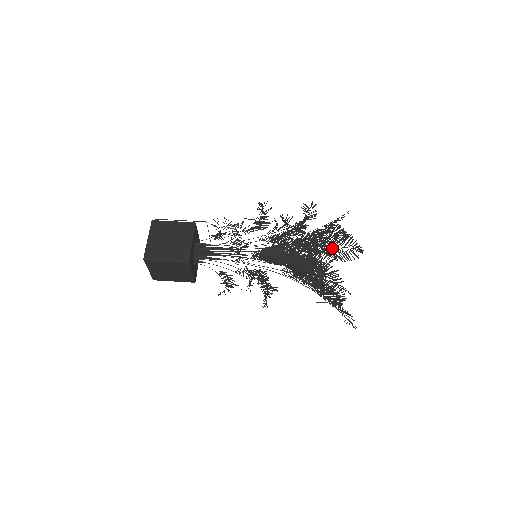
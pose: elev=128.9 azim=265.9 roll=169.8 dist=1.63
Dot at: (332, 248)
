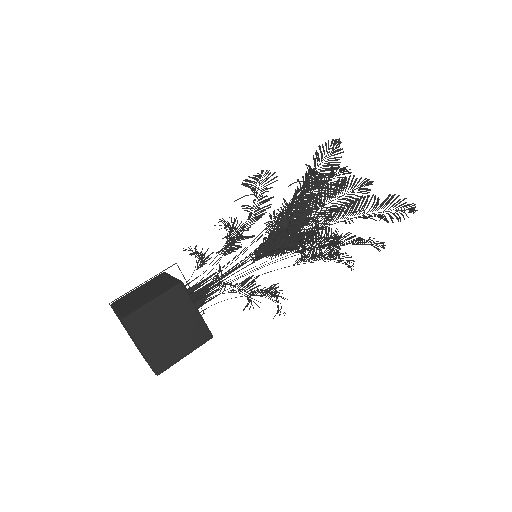
Dot at: occluded
